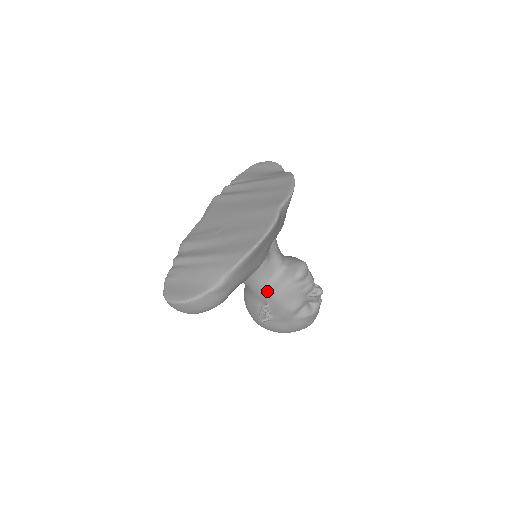
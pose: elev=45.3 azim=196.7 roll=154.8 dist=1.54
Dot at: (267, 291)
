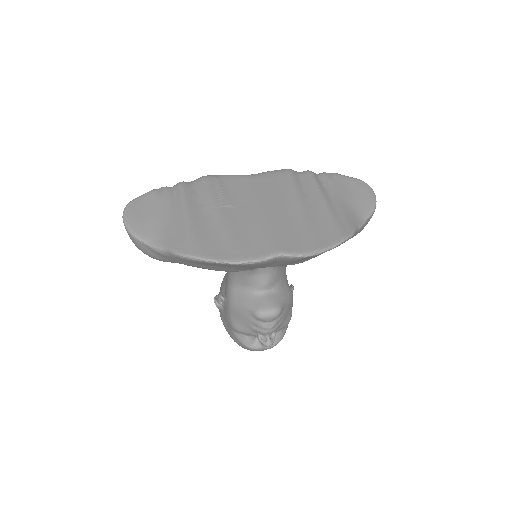
Dot at: (231, 290)
